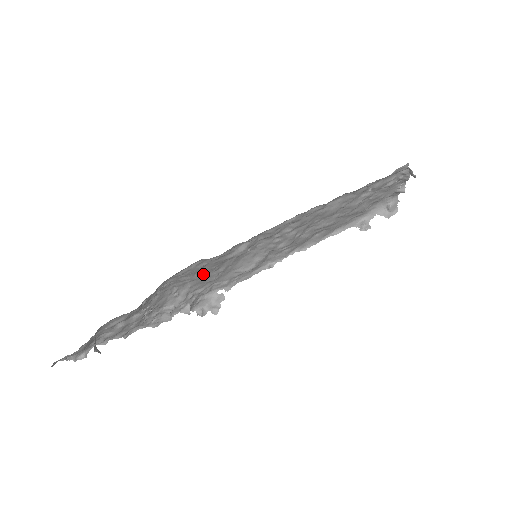
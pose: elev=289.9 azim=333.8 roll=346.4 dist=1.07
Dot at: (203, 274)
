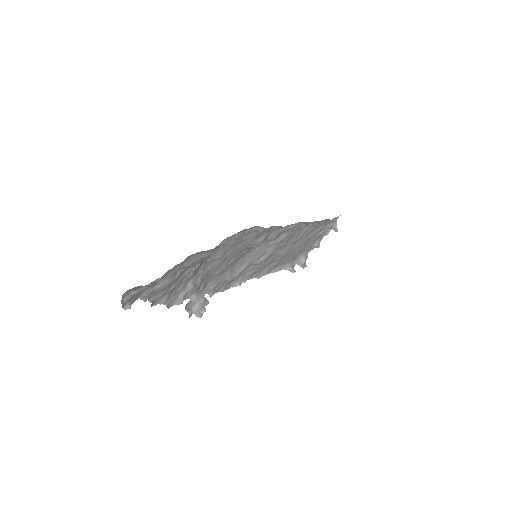
Dot at: (228, 256)
